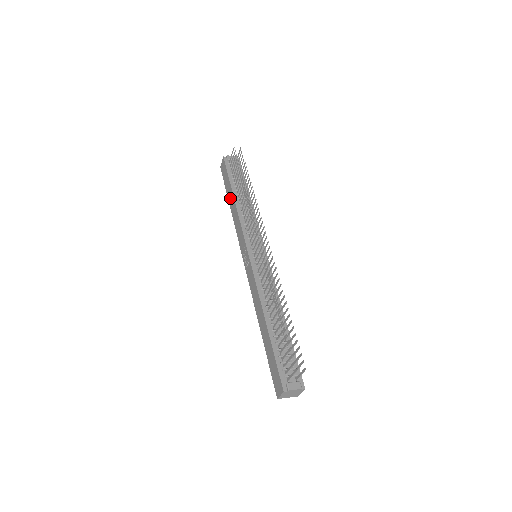
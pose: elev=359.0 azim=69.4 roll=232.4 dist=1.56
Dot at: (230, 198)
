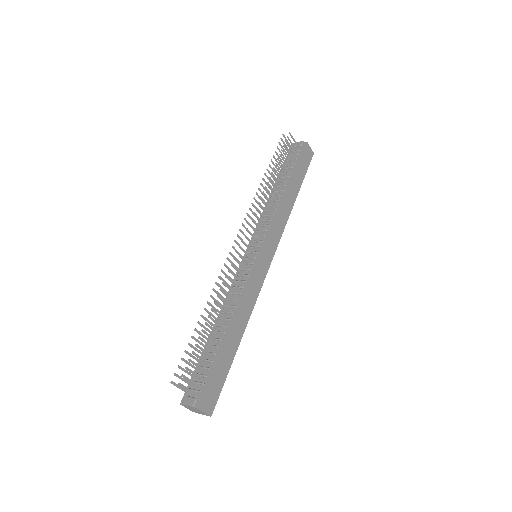
Dot at: occluded
